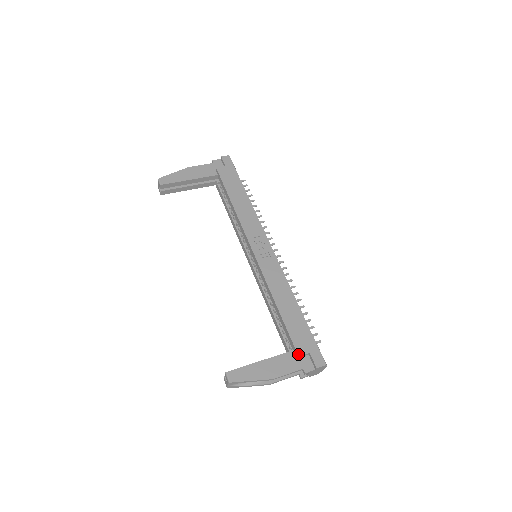
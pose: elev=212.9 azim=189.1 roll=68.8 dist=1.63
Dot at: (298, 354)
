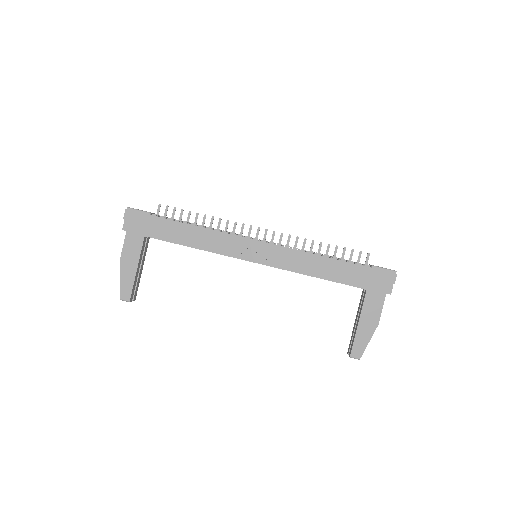
Dot at: (374, 291)
